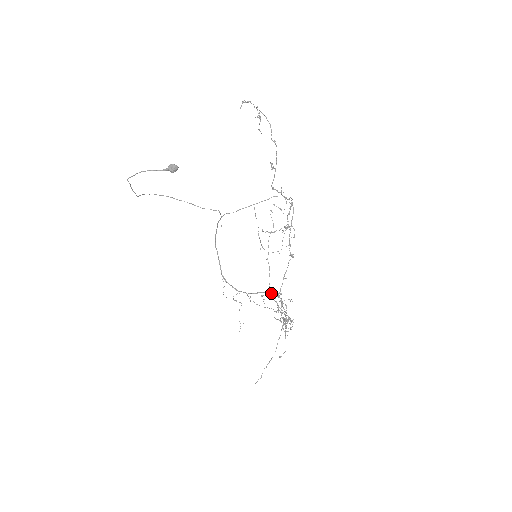
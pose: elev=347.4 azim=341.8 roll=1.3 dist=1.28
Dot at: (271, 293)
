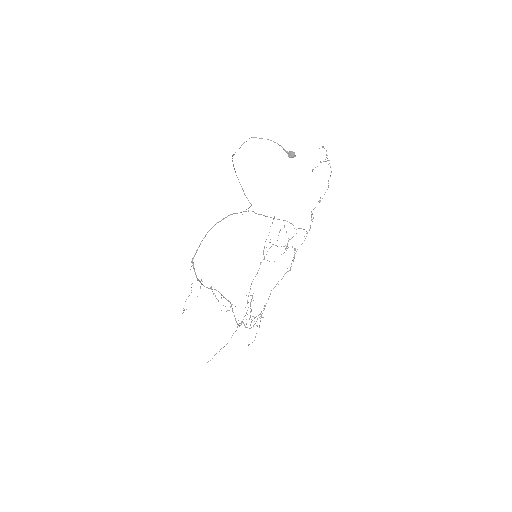
Dot at: occluded
